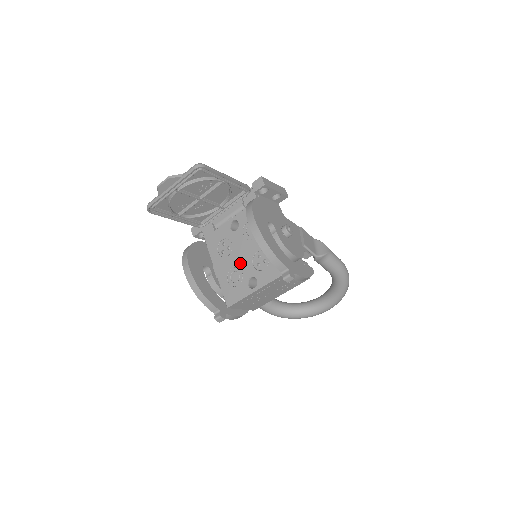
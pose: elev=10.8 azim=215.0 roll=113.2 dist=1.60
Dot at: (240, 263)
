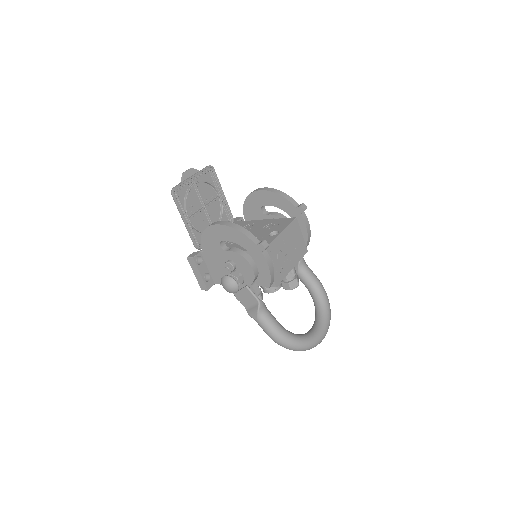
Dot at: occluded
